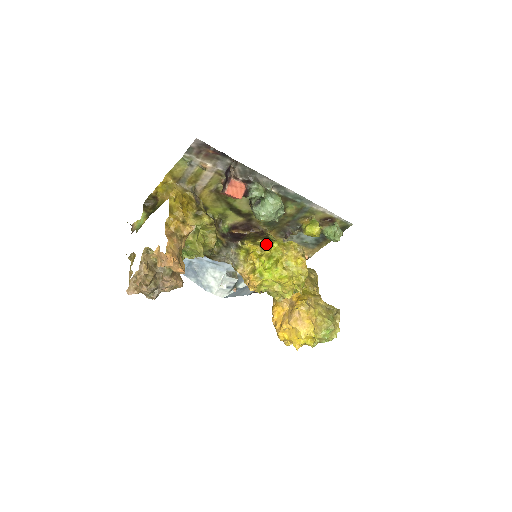
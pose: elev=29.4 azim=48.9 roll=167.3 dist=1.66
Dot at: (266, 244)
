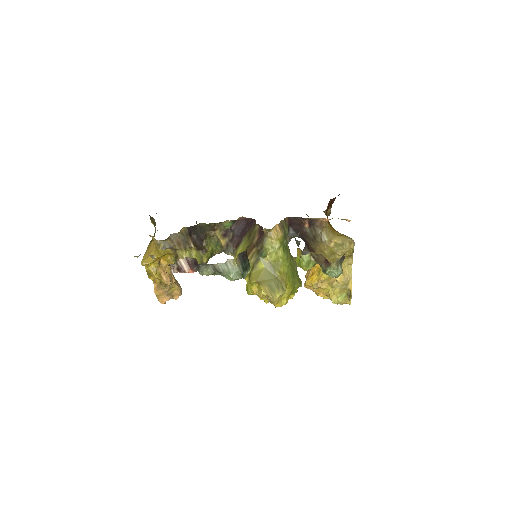
Dot at: (251, 269)
